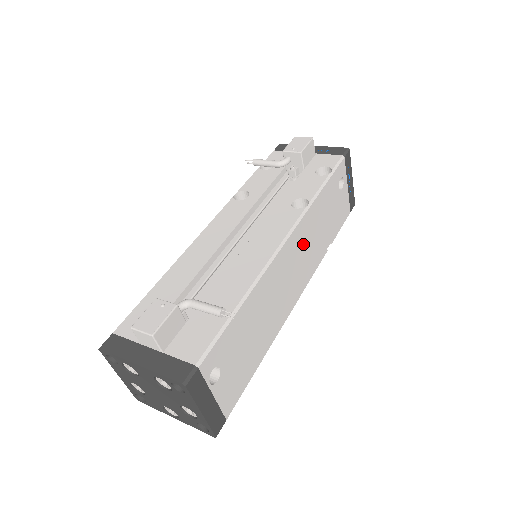
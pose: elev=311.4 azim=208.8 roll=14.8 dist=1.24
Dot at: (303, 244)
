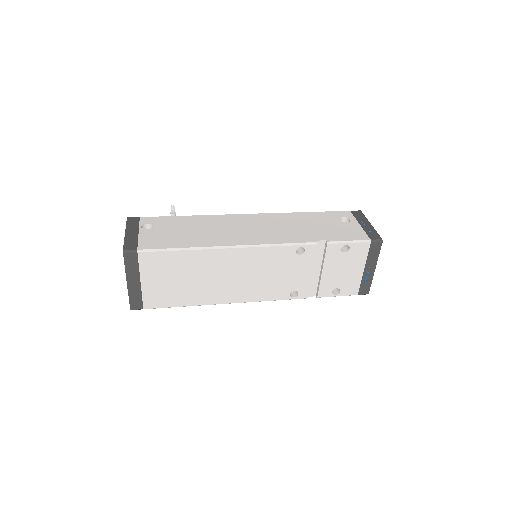
Dot at: (273, 224)
